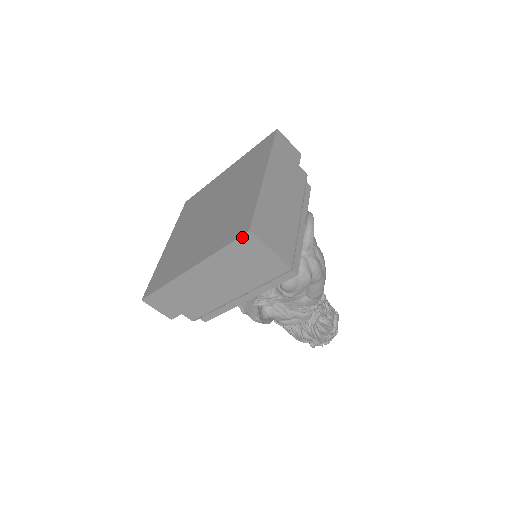
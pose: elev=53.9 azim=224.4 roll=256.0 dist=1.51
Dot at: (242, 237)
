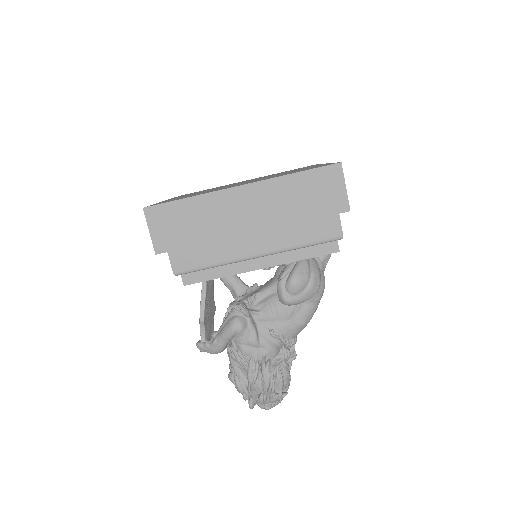
Dot at: (329, 167)
